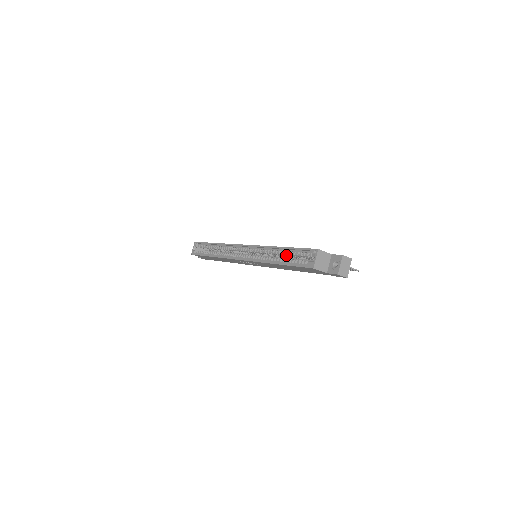
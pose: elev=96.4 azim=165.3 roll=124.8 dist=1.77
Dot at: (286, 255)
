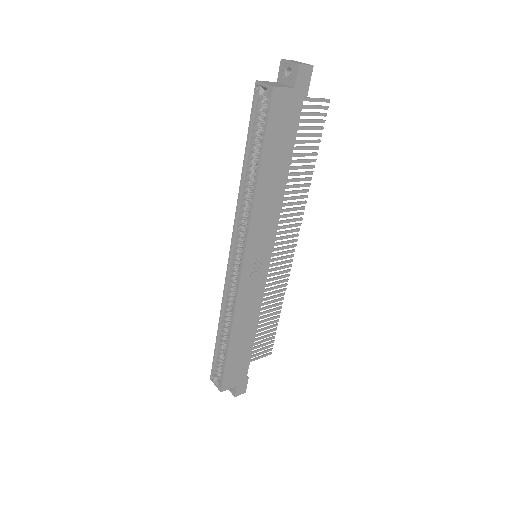
Dot at: (255, 162)
